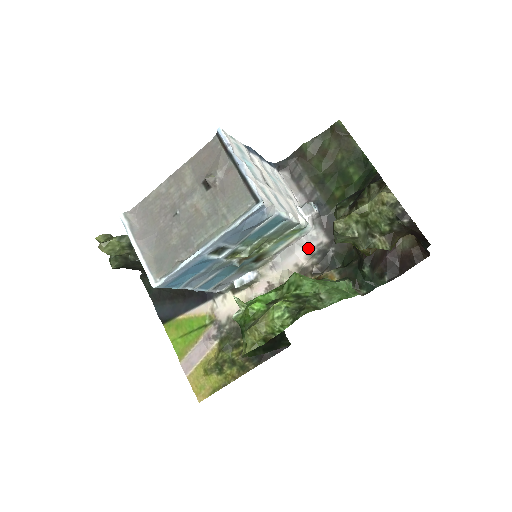
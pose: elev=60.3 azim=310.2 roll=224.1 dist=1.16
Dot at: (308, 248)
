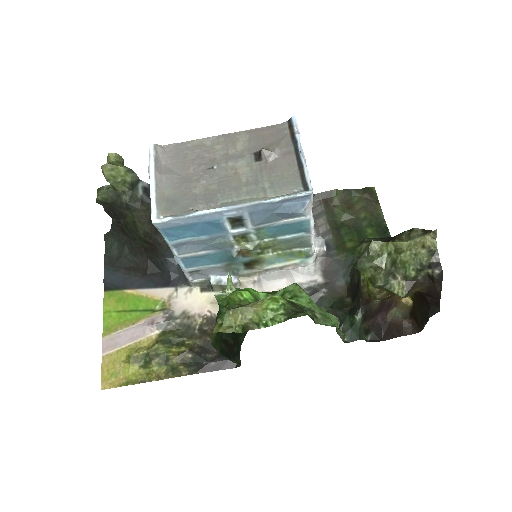
Dot at: (300, 280)
